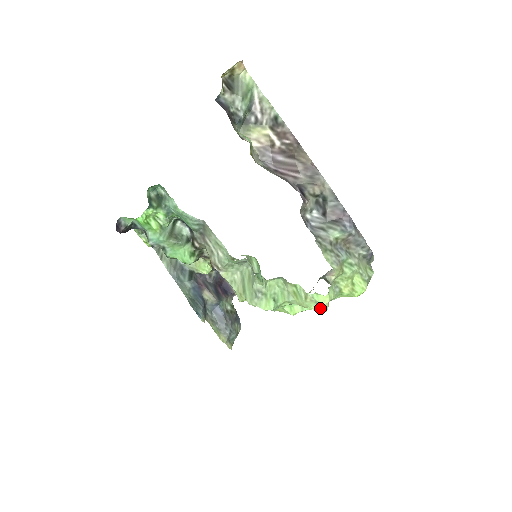
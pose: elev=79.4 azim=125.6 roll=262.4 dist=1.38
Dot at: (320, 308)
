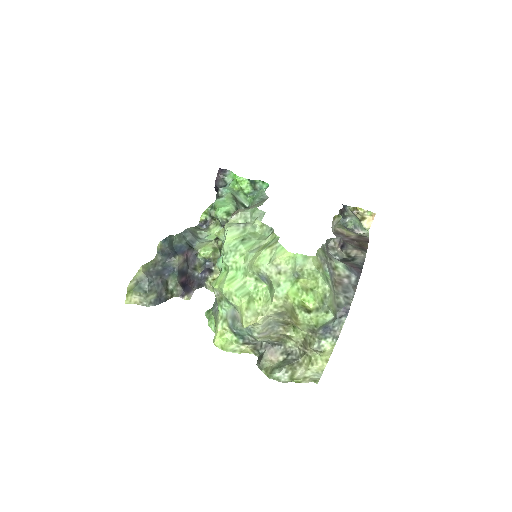
Dot at: (249, 307)
